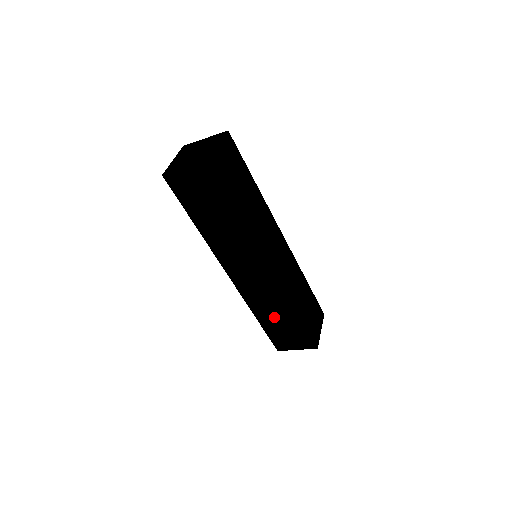
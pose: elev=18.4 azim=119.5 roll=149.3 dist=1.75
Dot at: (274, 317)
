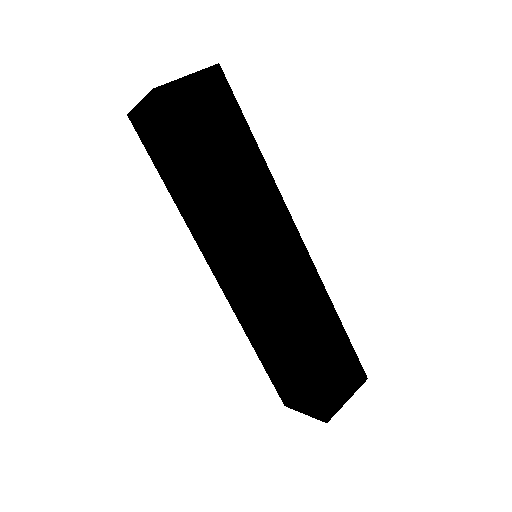
Dot at: (269, 351)
